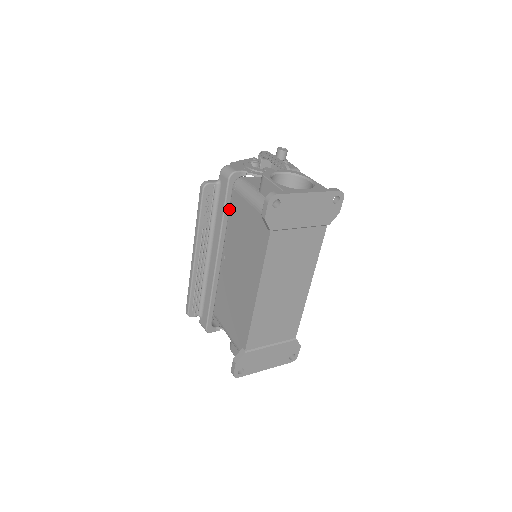
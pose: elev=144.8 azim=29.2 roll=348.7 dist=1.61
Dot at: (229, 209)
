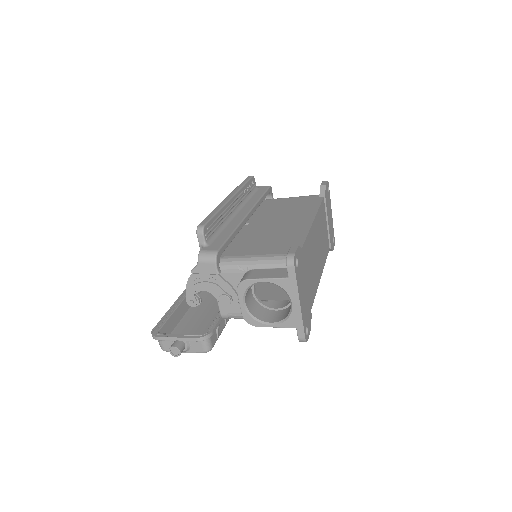
Dot at: occluded
